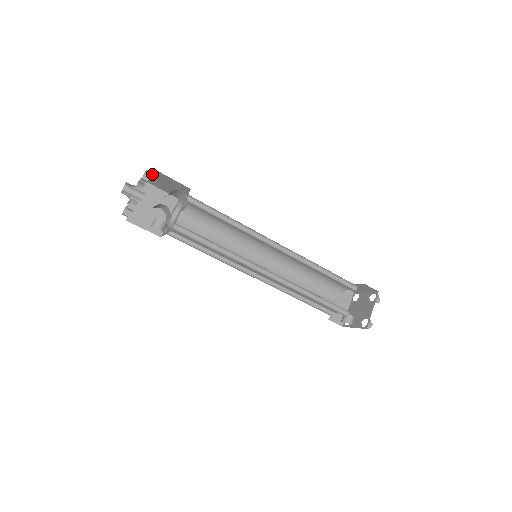
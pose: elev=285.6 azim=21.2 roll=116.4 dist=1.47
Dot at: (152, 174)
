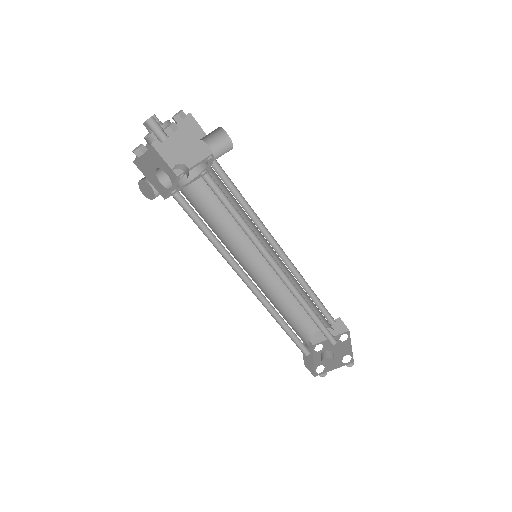
Dot at: (176, 124)
